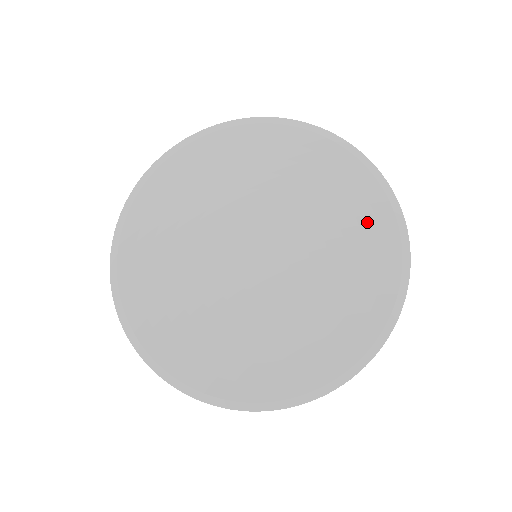
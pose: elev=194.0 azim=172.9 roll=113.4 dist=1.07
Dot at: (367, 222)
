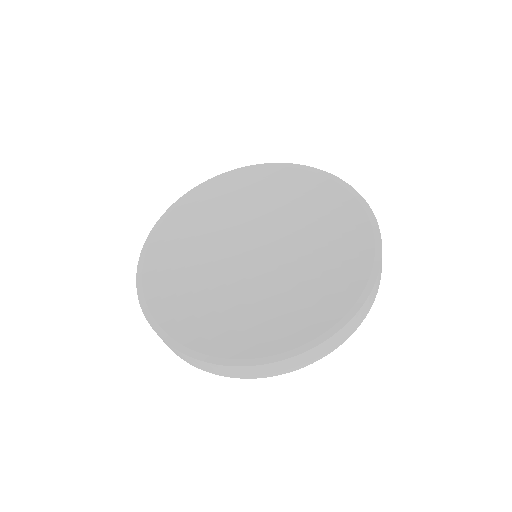
Dot at: (334, 206)
